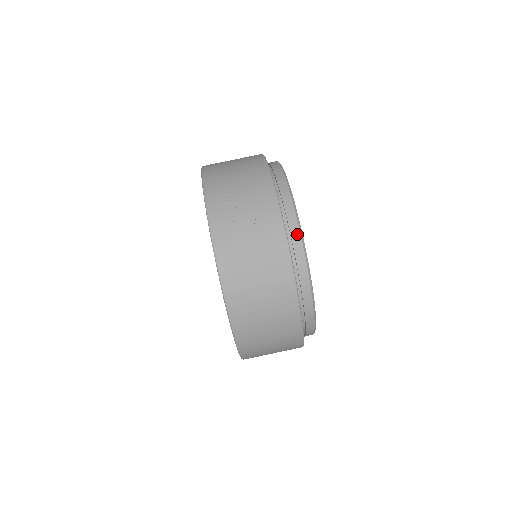
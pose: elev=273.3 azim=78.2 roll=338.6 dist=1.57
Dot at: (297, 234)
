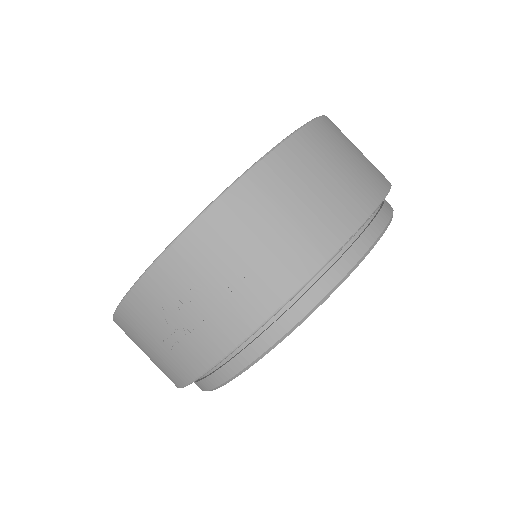
Dot at: (222, 378)
